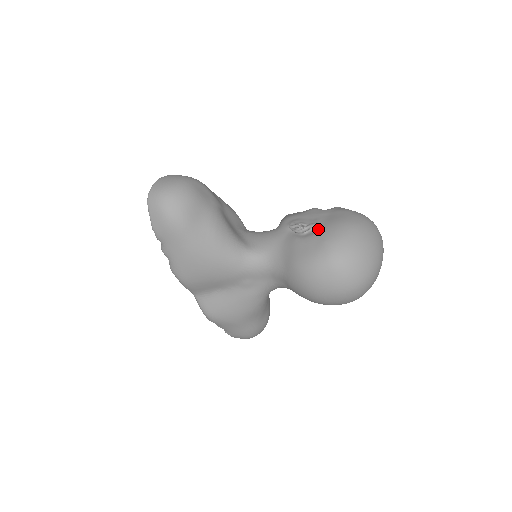
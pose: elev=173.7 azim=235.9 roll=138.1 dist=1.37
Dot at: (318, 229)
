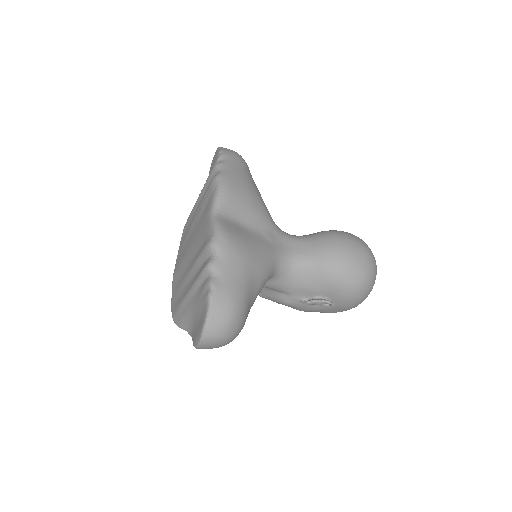
Dot at: occluded
